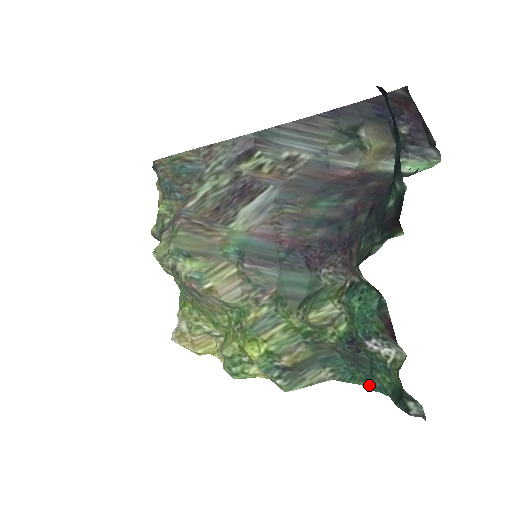
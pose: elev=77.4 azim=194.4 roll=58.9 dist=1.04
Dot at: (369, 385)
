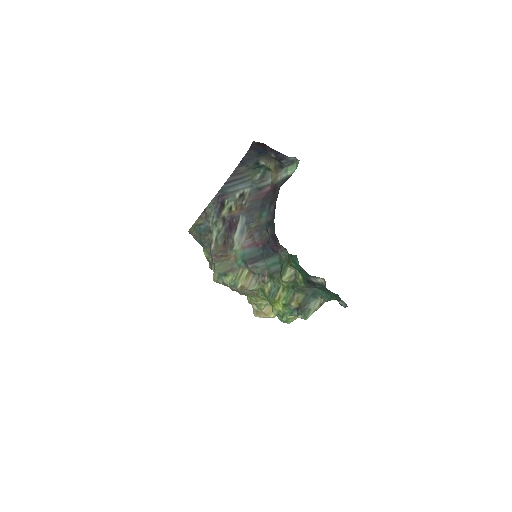
Dot at: (336, 298)
